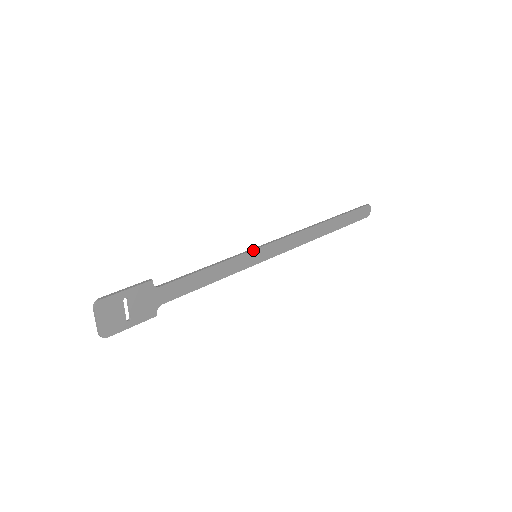
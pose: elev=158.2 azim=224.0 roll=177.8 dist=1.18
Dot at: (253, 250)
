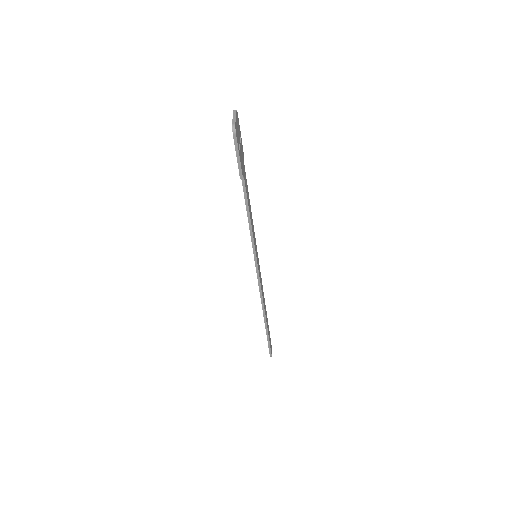
Dot at: (256, 248)
